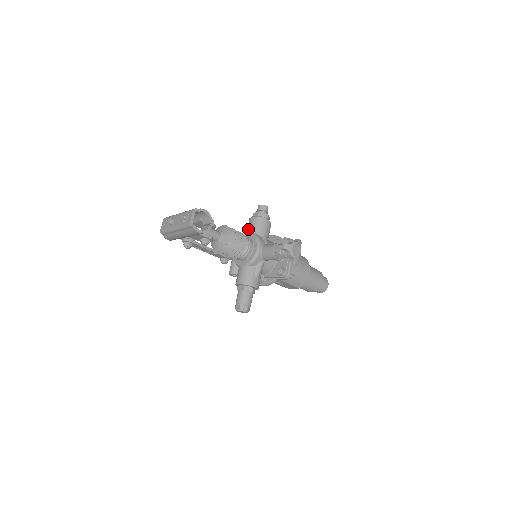
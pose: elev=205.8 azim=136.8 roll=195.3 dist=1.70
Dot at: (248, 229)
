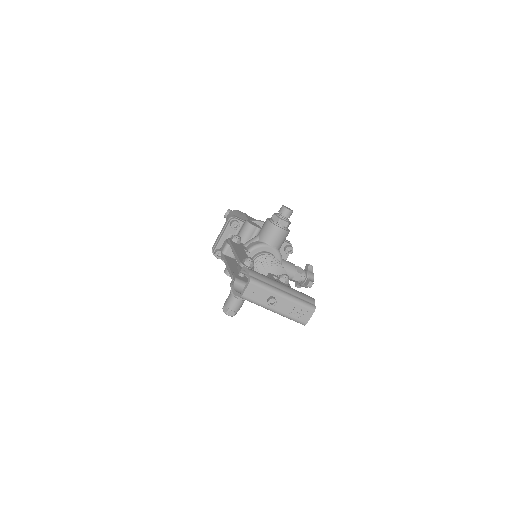
Dot at: (272, 240)
